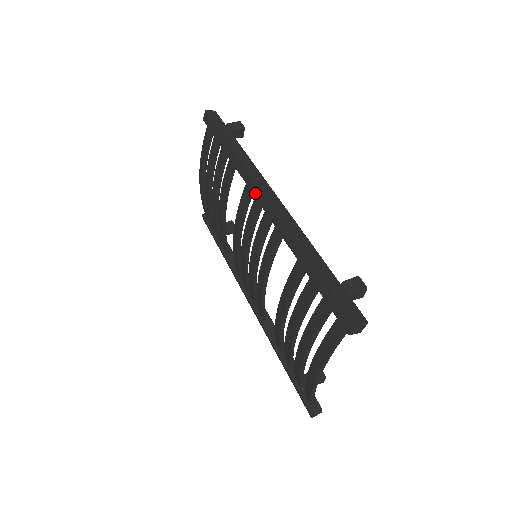
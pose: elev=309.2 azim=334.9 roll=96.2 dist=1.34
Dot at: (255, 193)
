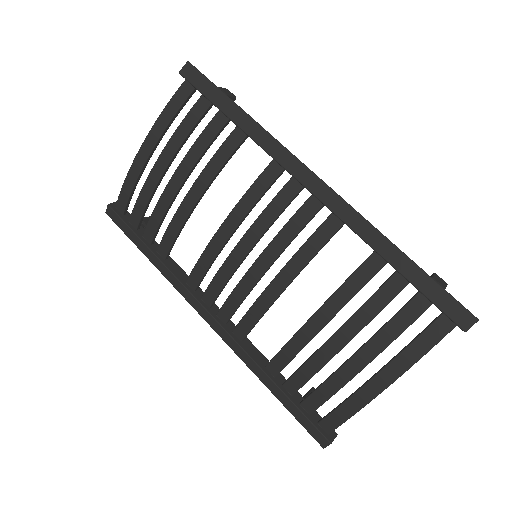
Dot at: (298, 174)
